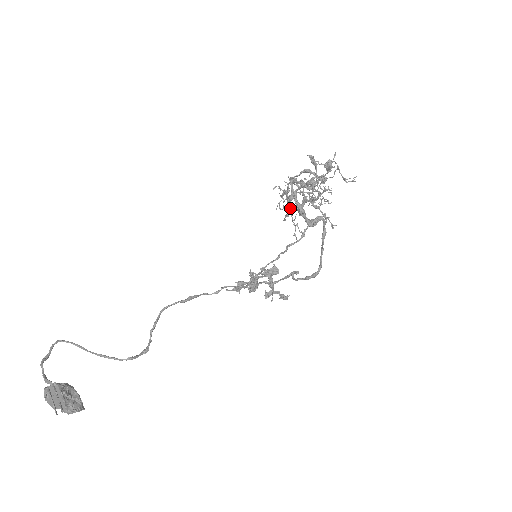
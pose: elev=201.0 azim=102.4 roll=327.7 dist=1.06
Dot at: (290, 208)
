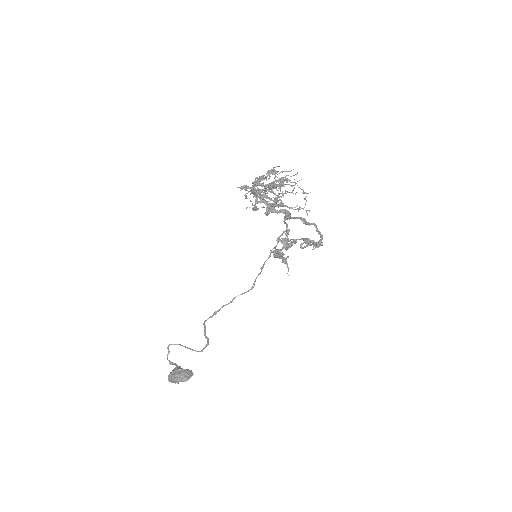
Dot at: occluded
